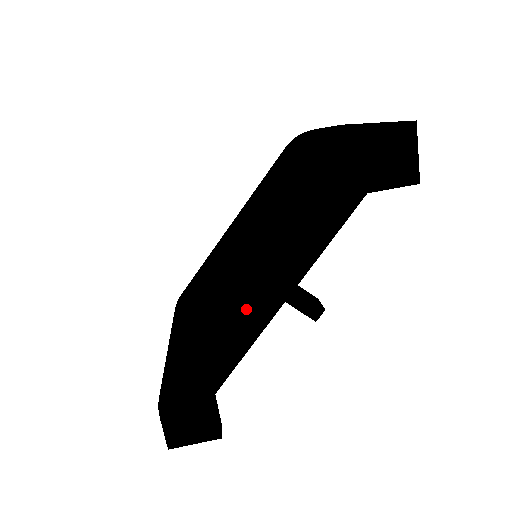
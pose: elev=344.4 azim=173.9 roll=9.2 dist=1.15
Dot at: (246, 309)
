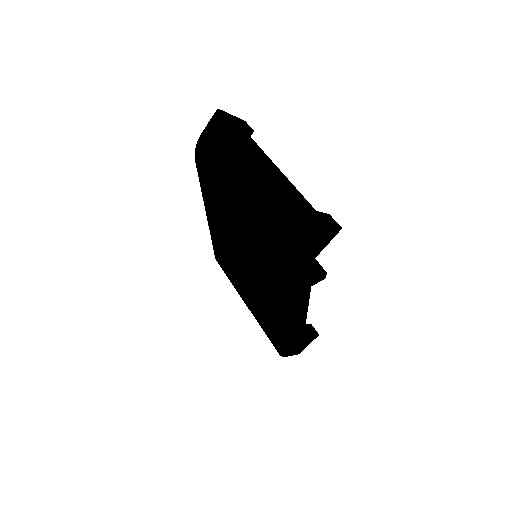
Dot at: (292, 321)
